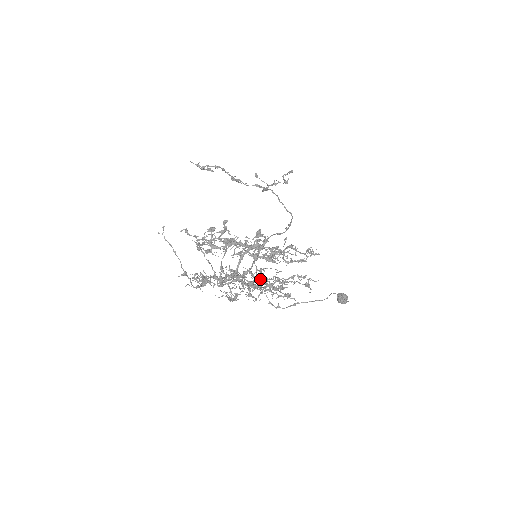
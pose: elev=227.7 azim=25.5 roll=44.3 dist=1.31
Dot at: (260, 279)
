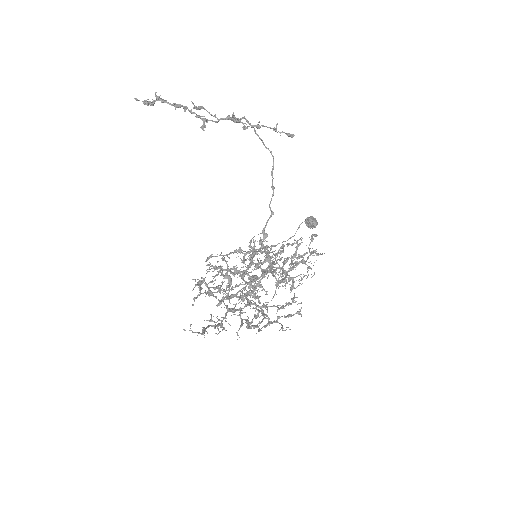
Dot at: occluded
